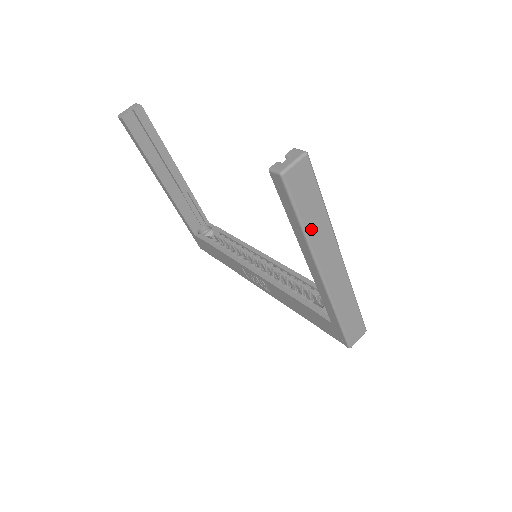
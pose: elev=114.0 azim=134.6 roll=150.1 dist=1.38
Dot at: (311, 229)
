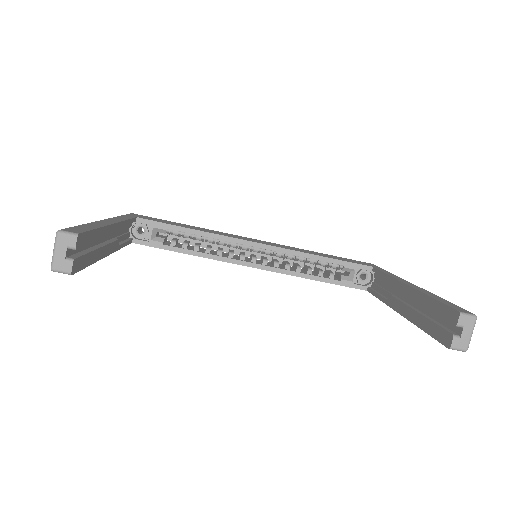
Dot at: occluded
